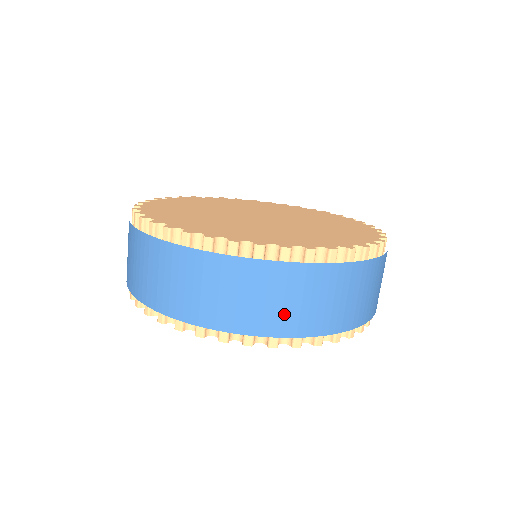
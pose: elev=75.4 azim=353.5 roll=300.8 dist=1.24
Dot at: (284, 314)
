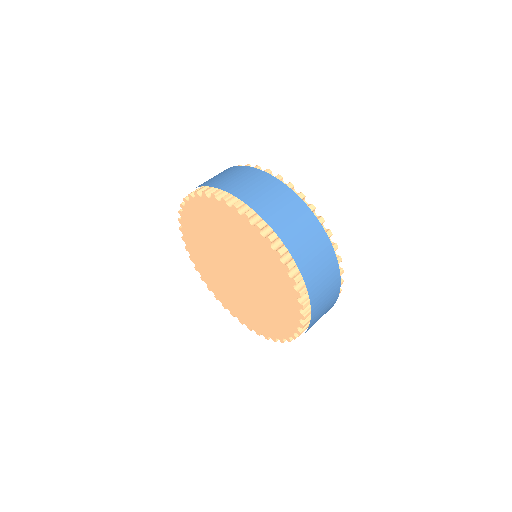
Dot at: (308, 257)
